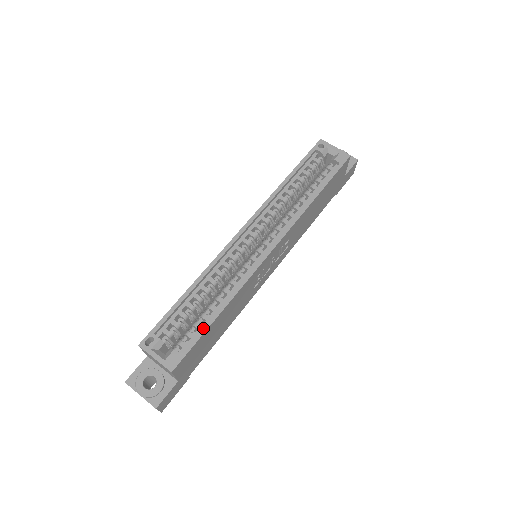
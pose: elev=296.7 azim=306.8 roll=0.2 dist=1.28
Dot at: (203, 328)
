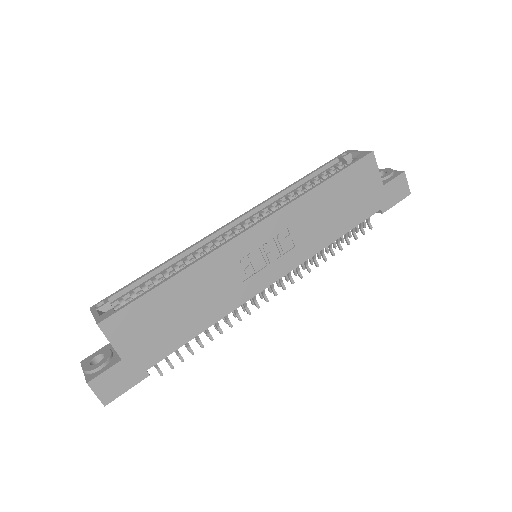
Dot at: (148, 290)
